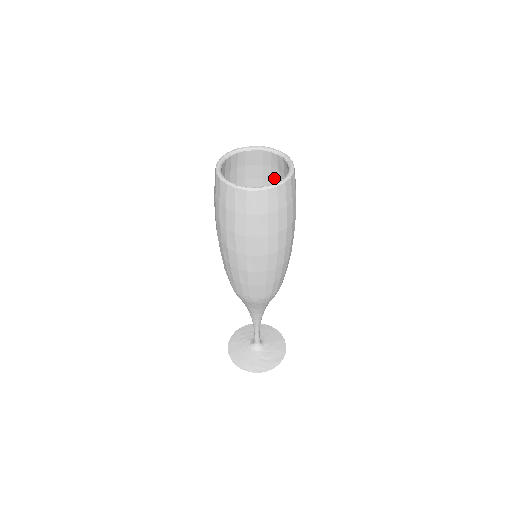
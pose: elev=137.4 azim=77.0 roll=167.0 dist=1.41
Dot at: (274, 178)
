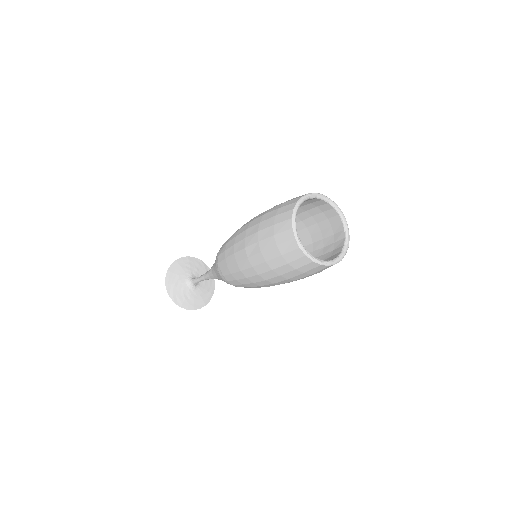
Dot at: (325, 232)
